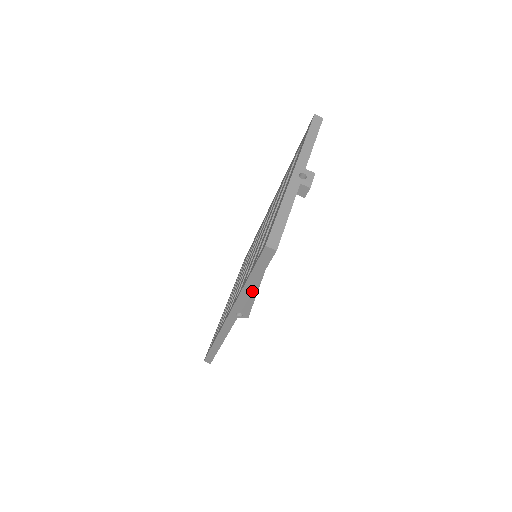
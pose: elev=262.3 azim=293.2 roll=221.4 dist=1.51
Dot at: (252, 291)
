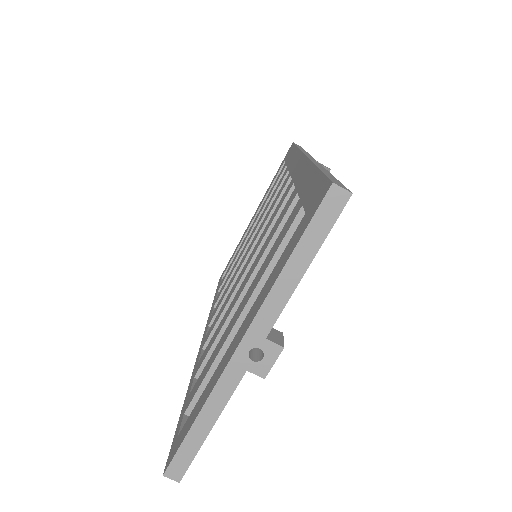
Dot at: occluded
